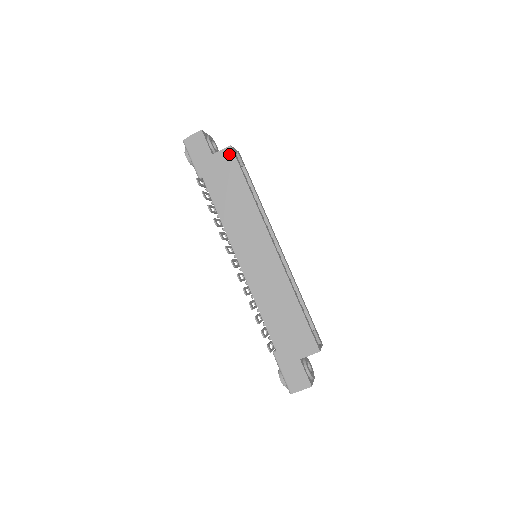
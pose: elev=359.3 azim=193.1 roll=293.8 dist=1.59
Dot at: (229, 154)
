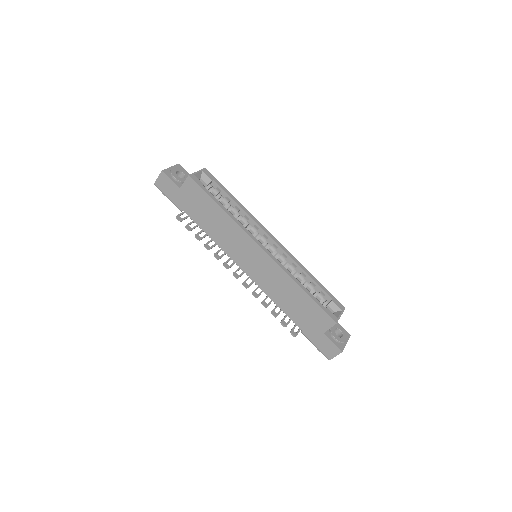
Dot at: (191, 183)
